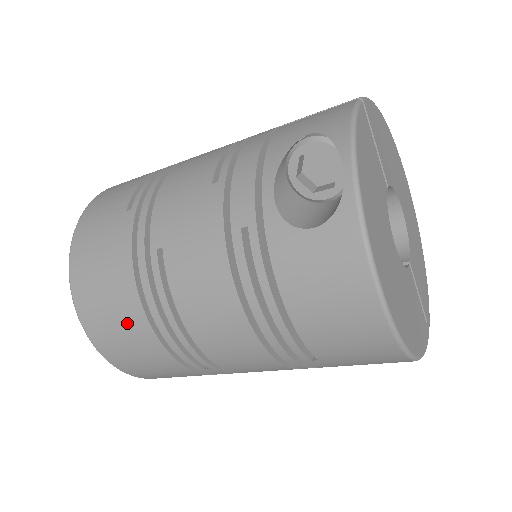
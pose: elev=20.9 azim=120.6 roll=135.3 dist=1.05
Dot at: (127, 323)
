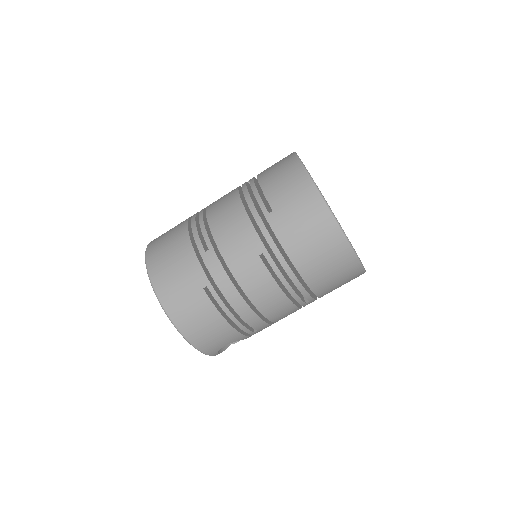
Dot at: (175, 233)
